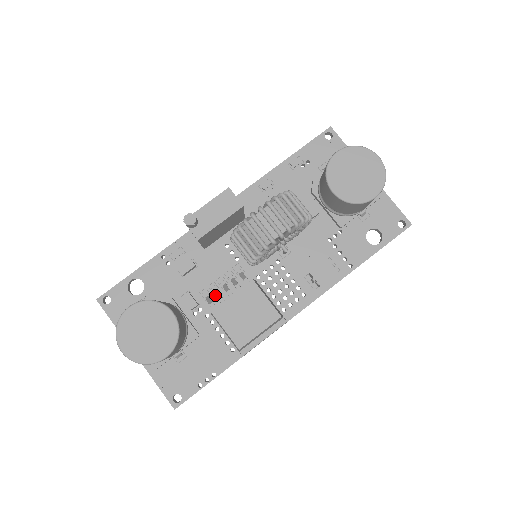
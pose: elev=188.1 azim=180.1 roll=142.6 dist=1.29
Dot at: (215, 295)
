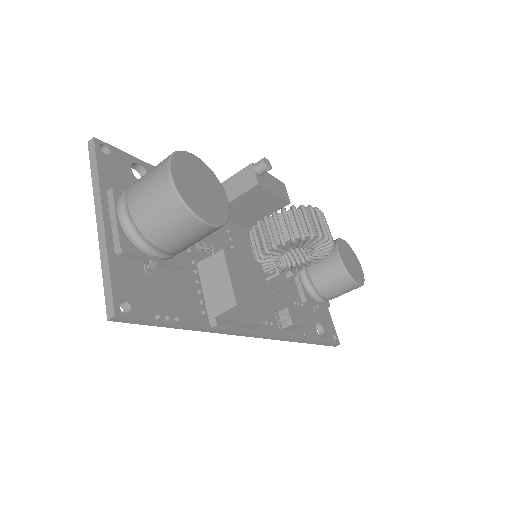
Dot at: (206, 253)
